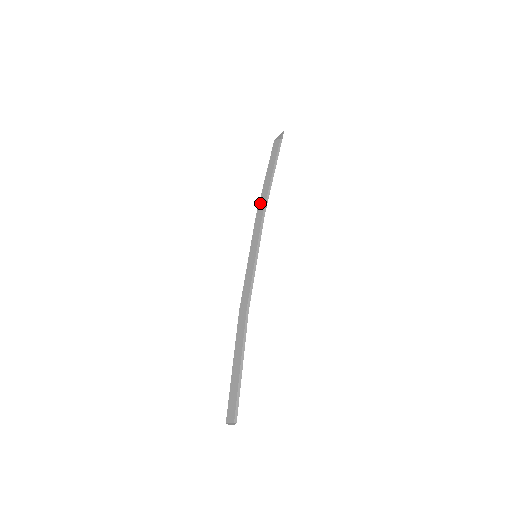
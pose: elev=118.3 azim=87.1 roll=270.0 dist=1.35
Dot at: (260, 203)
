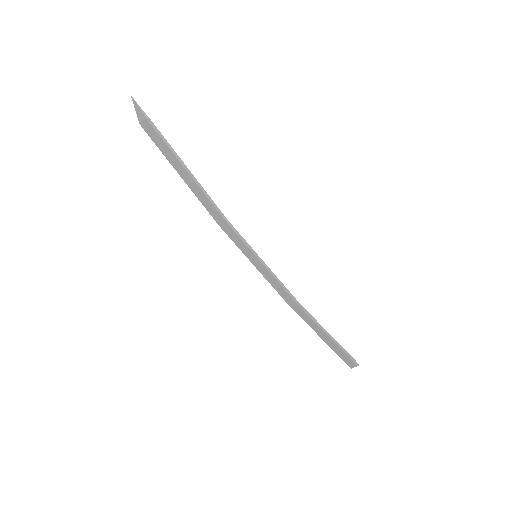
Dot at: (209, 211)
